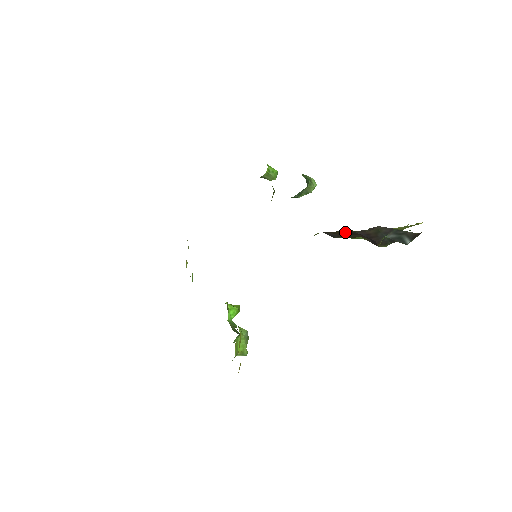
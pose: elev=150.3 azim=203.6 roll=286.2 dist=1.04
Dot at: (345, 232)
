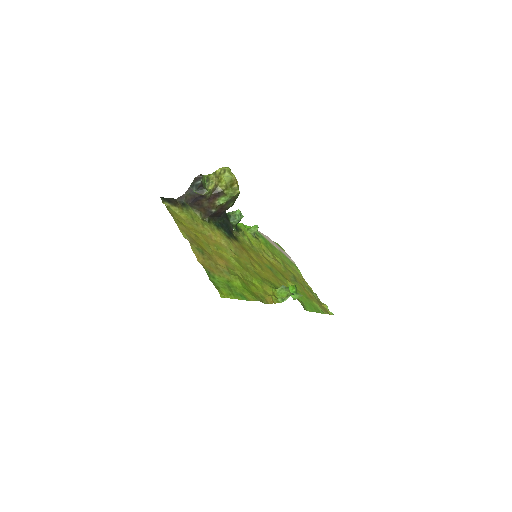
Dot at: (198, 207)
